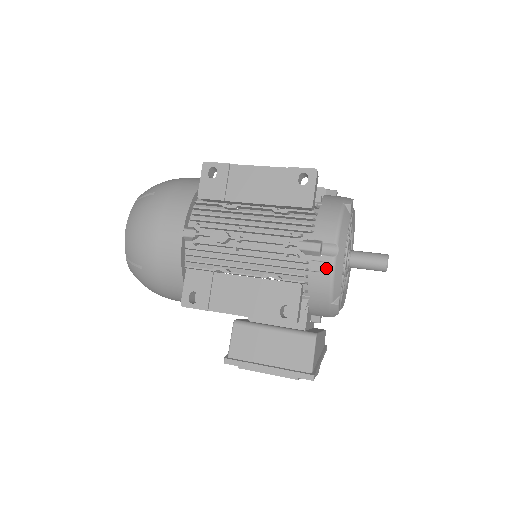
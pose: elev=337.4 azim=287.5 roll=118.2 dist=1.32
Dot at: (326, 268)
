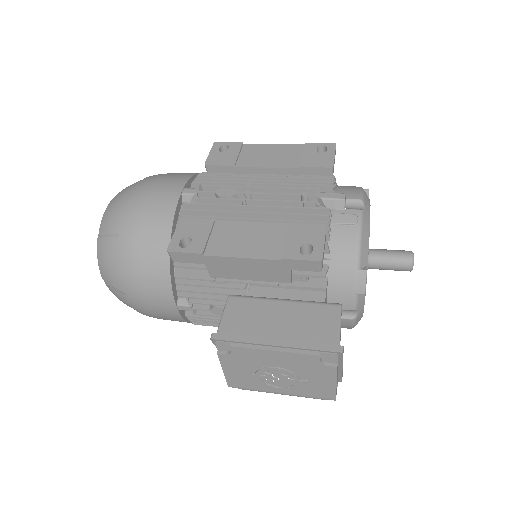
Dot at: (352, 219)
